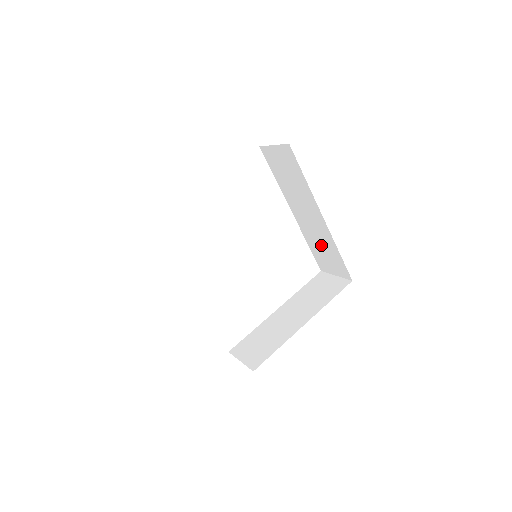
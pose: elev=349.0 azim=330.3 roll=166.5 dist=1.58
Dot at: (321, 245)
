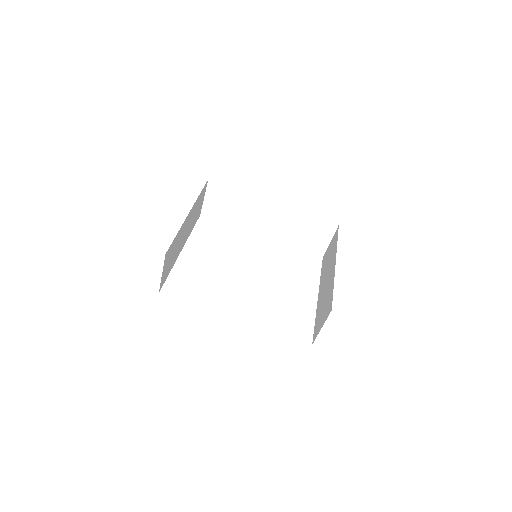
Dot at: (297, 231)
